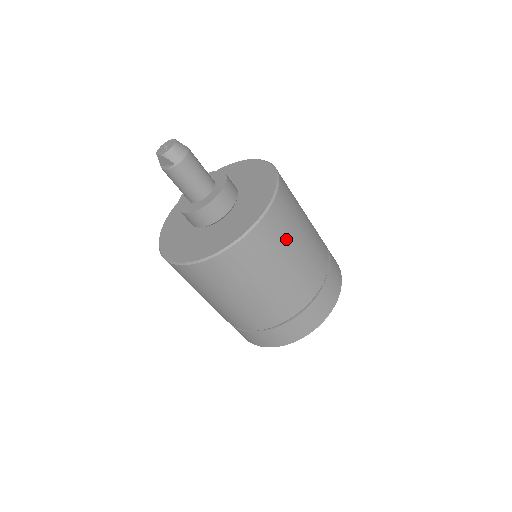
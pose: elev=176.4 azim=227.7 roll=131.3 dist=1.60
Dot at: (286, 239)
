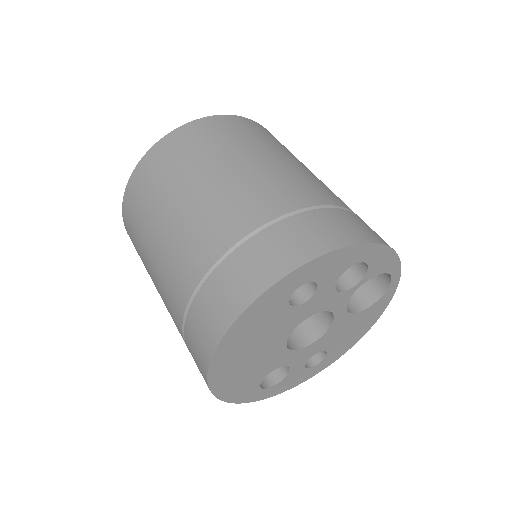
Dot at: (194, 159)
